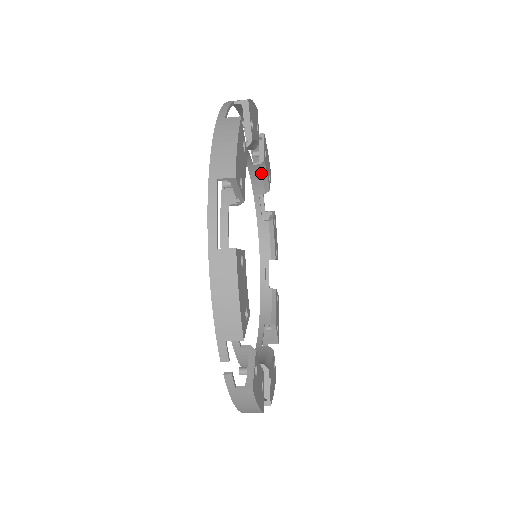
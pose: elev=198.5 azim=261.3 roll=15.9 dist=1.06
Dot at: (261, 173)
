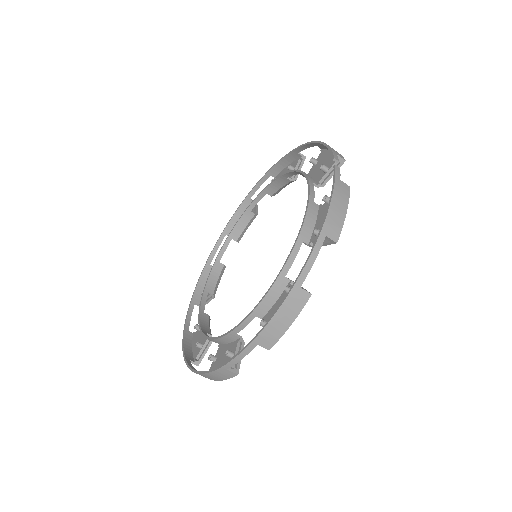
Dot at: (219, 275)
